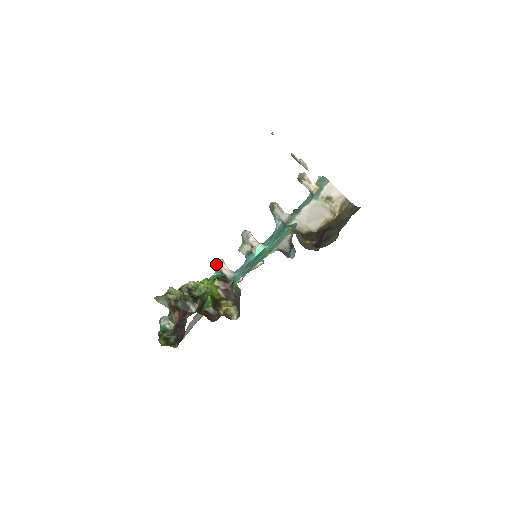
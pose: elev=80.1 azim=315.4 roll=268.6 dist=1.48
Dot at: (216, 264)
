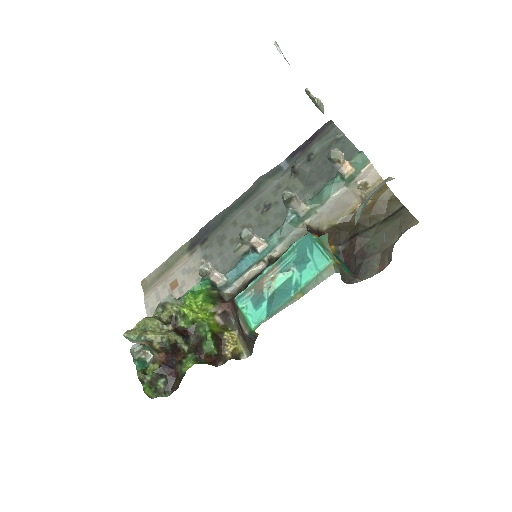
Dot at: (204, 275)
